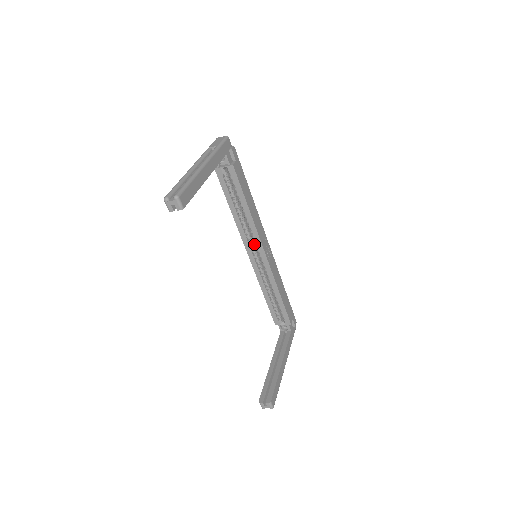
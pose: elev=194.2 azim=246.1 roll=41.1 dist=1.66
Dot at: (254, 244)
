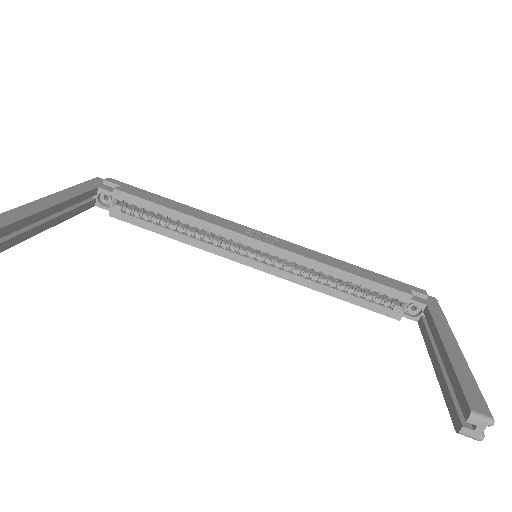
Dot at: (244, 249)
